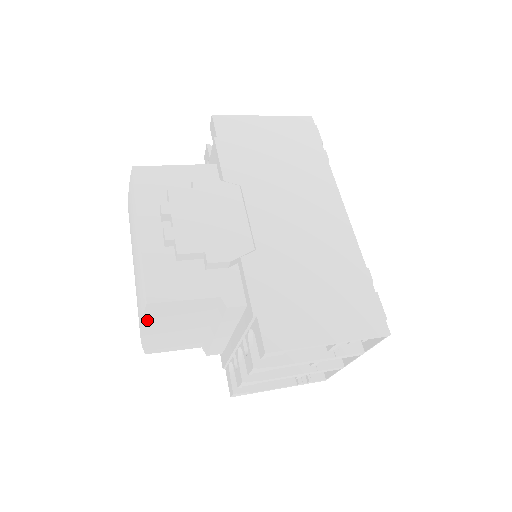
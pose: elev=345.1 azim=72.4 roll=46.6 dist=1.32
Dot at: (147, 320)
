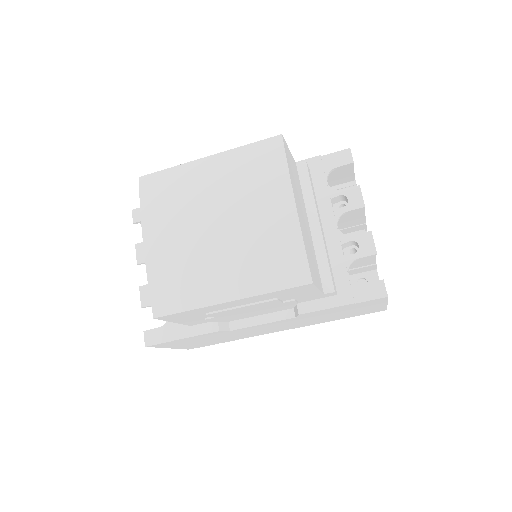
Dot at: (289, 172)
